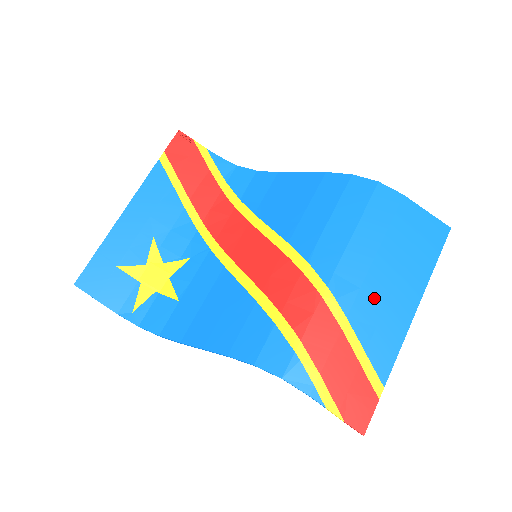
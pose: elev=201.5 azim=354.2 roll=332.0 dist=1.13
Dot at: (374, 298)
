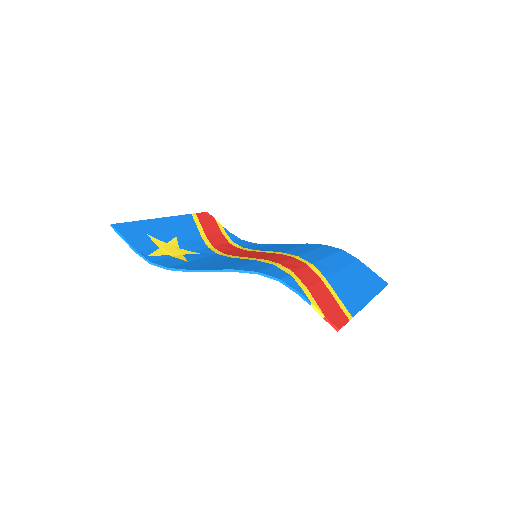
Dot at: (343, 281)
